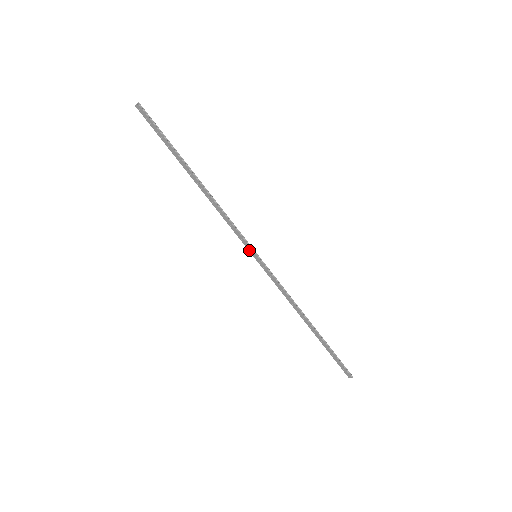
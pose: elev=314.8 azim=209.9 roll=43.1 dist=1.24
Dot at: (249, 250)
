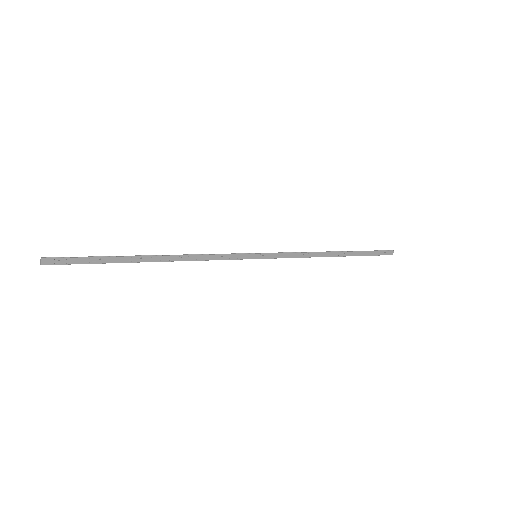
Dot at: (247, 258)
